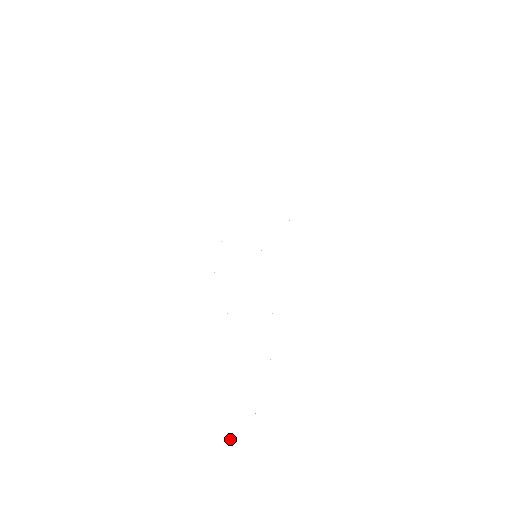
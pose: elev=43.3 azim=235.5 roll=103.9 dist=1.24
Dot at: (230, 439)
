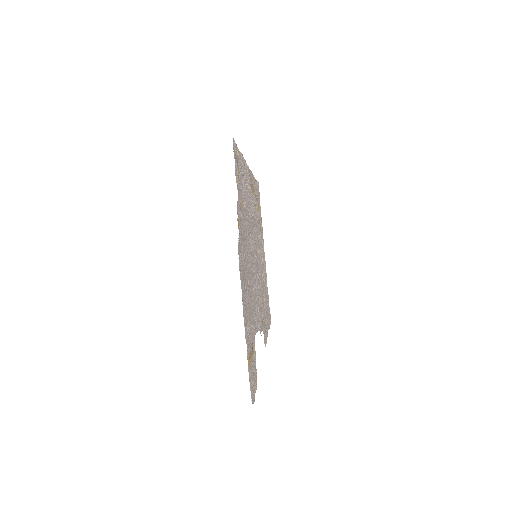
Dot at: occluded
